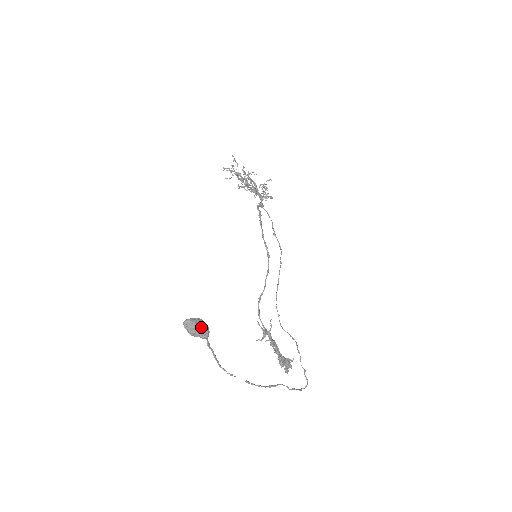
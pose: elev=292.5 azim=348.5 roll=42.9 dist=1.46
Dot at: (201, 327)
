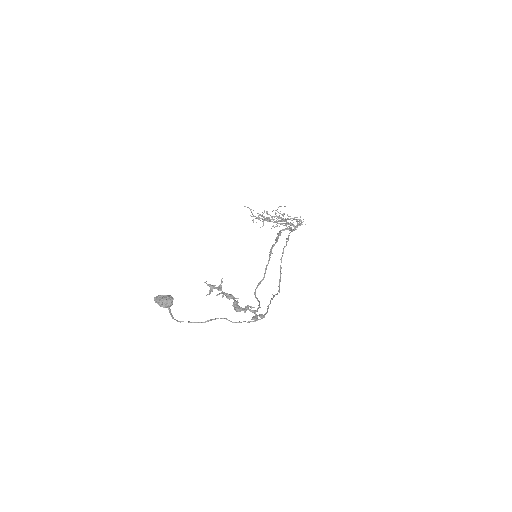
Dot at: (164, 298)
